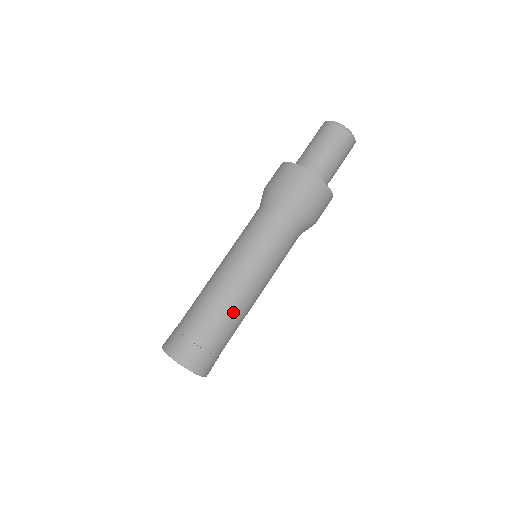
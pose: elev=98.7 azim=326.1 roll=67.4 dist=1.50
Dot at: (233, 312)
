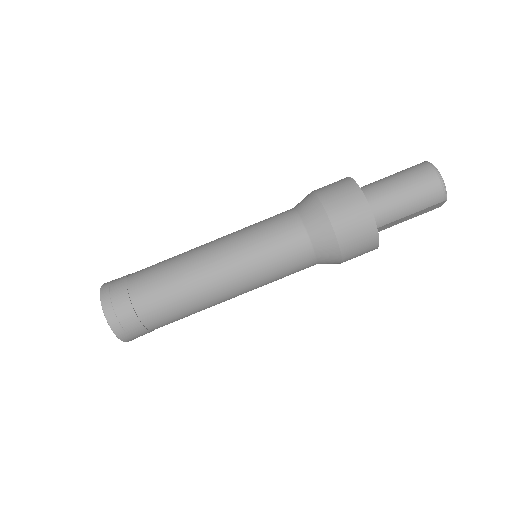
Dot at: (184, 283)
